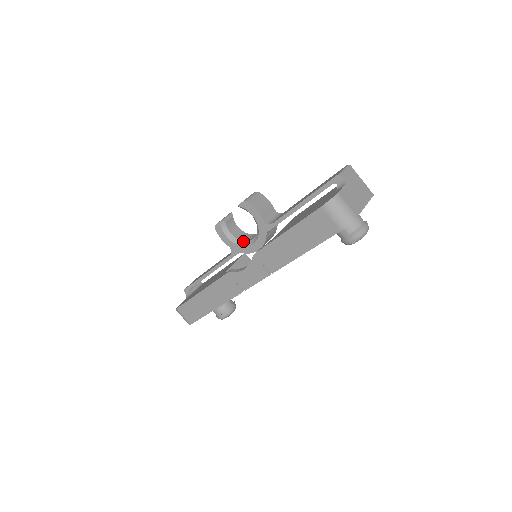
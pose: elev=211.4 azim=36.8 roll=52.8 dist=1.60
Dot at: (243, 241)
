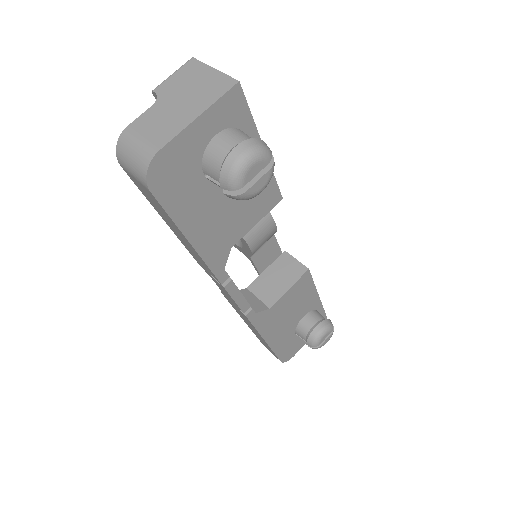
Dot at: occluded
